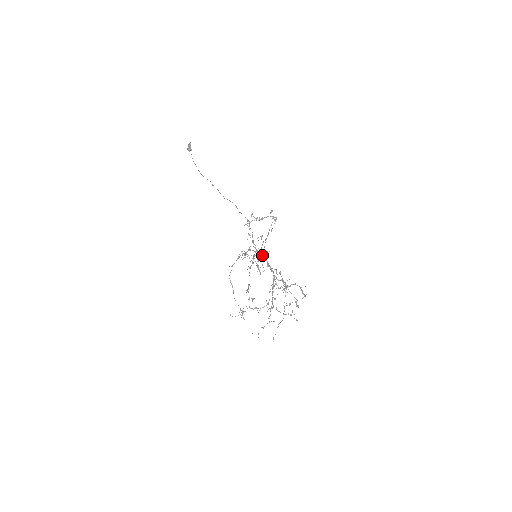
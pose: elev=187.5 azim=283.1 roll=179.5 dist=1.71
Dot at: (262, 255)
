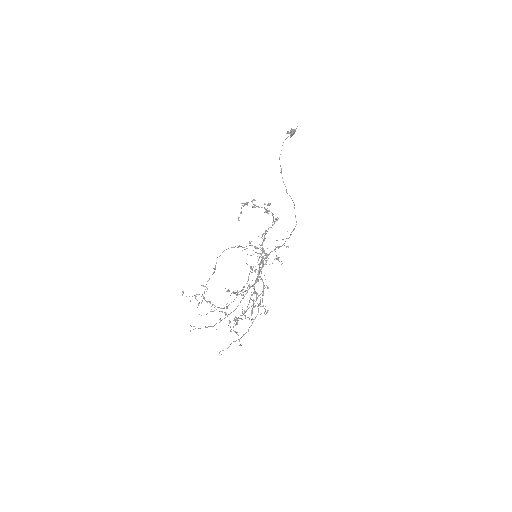
Dot at: (264, 259)
